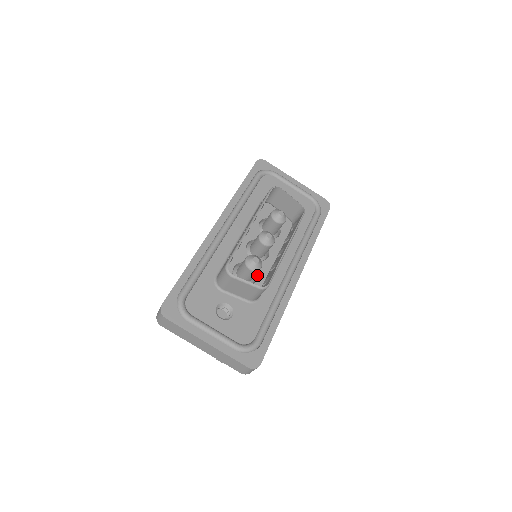
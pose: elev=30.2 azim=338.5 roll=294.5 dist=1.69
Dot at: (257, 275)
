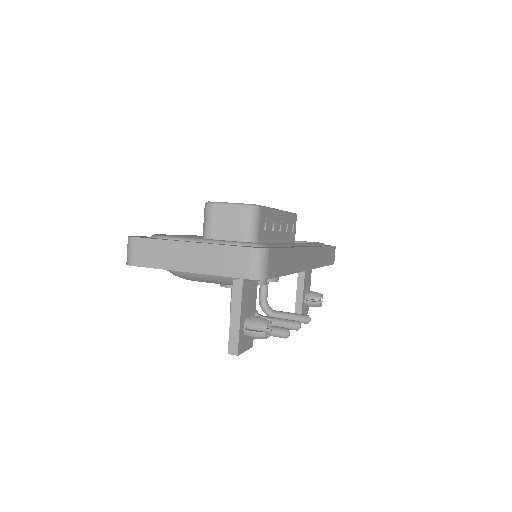
Dot at: occluded
